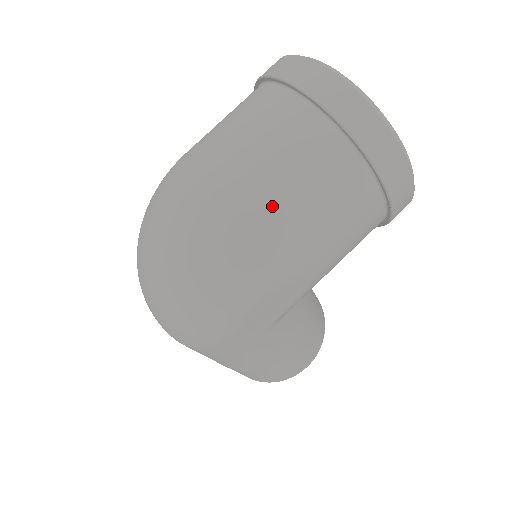
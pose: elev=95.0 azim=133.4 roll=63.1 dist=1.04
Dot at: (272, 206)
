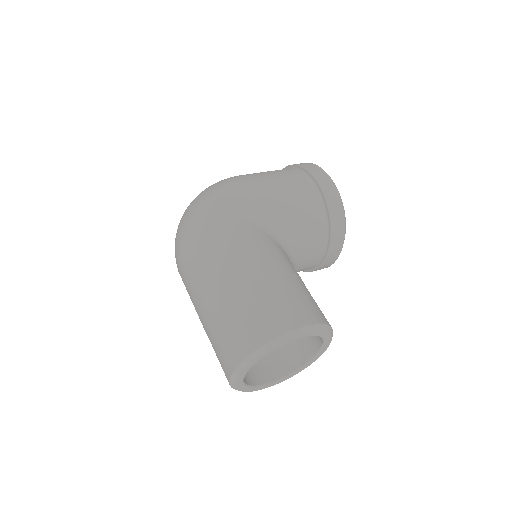
Dot at: occluded
